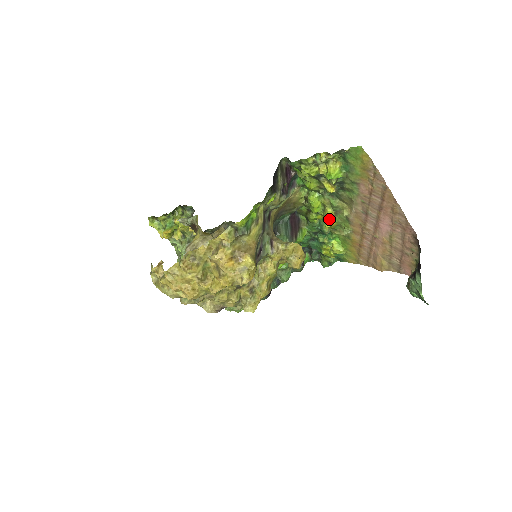
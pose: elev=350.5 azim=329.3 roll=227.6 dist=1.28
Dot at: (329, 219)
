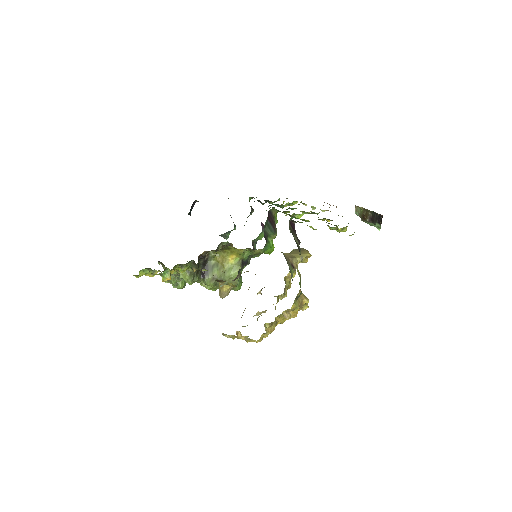
Dot at: occluded
